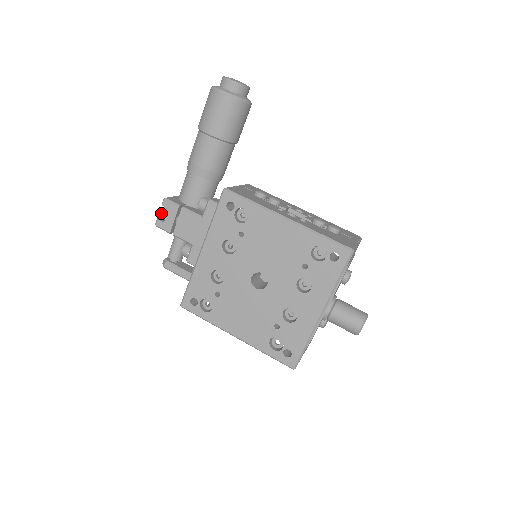
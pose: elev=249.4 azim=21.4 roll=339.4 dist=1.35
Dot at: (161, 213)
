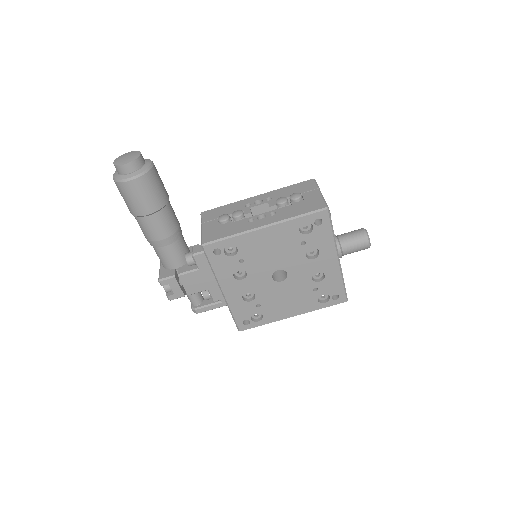
Dot at: (166, 291)
